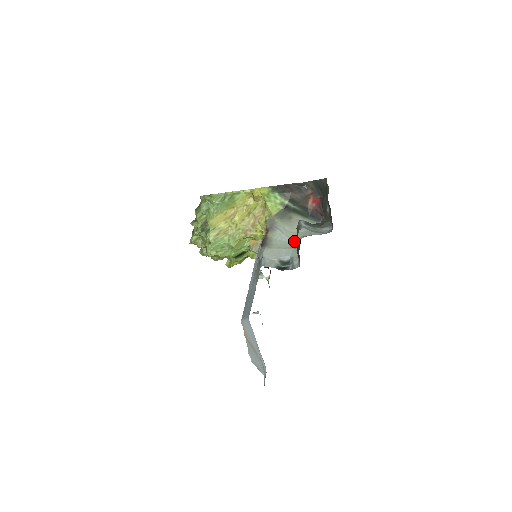
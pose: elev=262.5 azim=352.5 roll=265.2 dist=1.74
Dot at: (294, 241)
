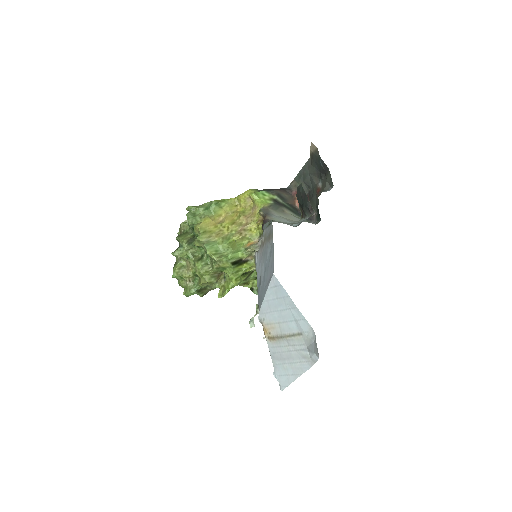
Dot at: (295, 222)
